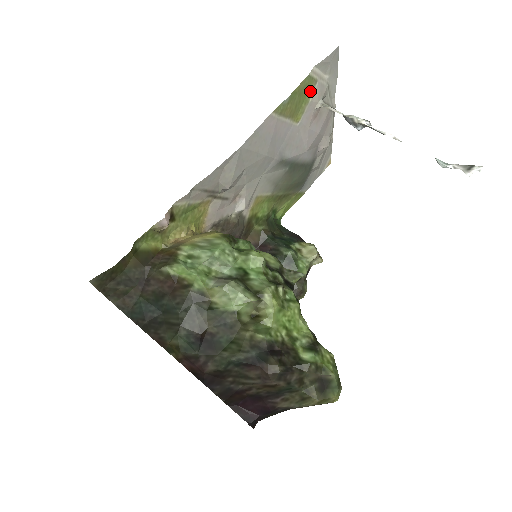
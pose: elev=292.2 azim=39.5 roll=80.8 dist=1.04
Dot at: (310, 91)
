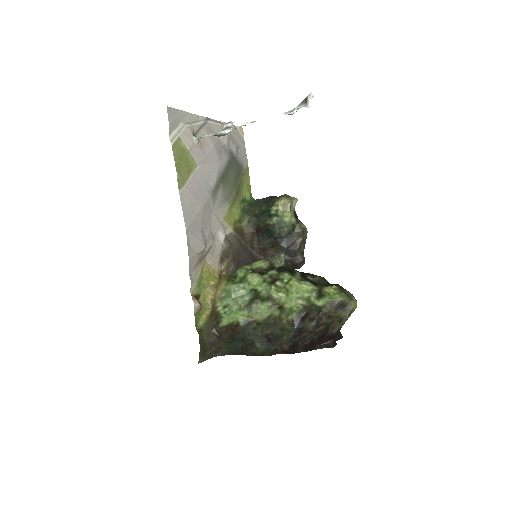
Dot at: (183, 147)
